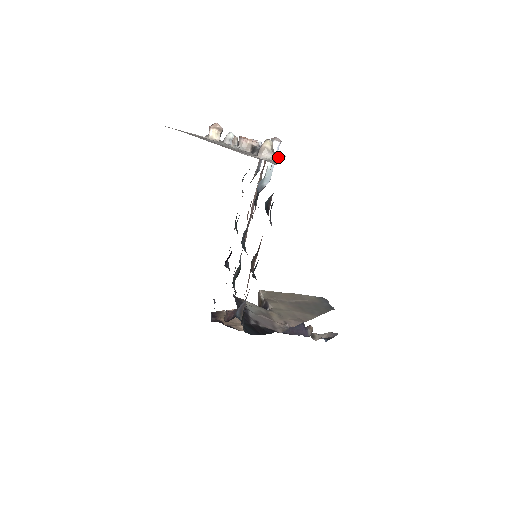
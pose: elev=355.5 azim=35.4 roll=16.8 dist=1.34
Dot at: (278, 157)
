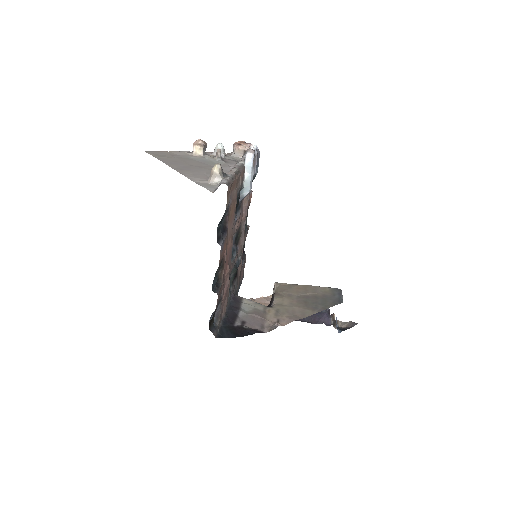
Dot at: occluded
